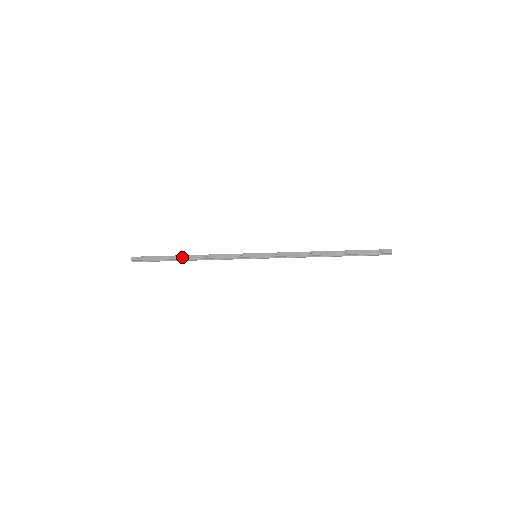
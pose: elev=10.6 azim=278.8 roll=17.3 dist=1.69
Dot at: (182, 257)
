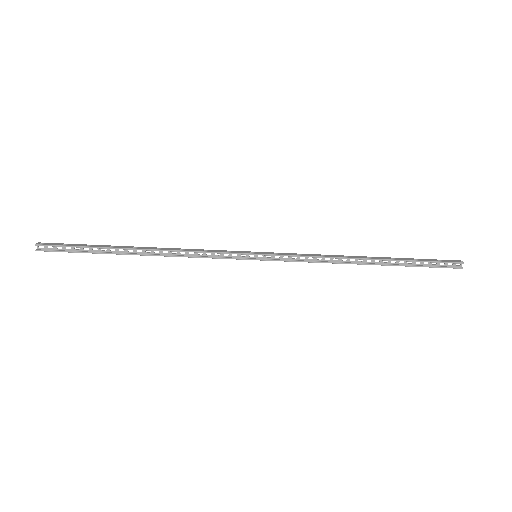
Dot at: (130, 247)
